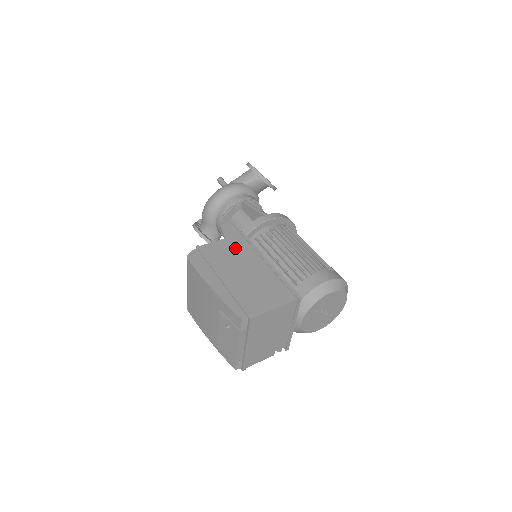
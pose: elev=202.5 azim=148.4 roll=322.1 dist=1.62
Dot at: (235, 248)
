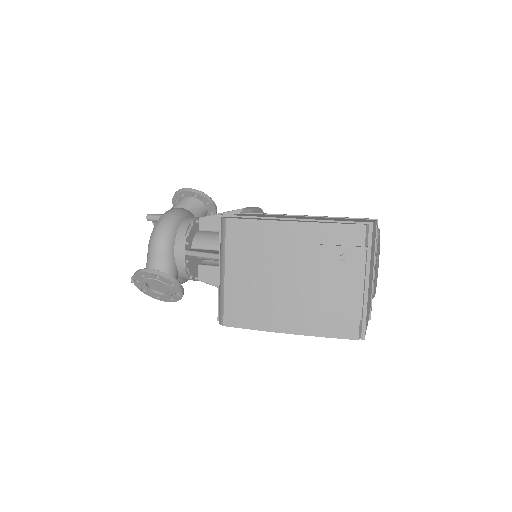
Dot at: (260, 215)
